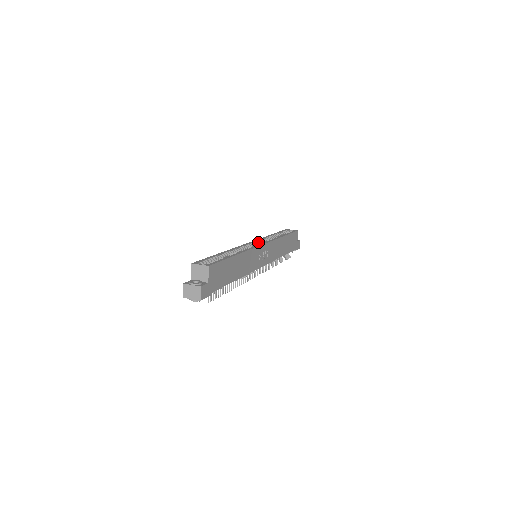
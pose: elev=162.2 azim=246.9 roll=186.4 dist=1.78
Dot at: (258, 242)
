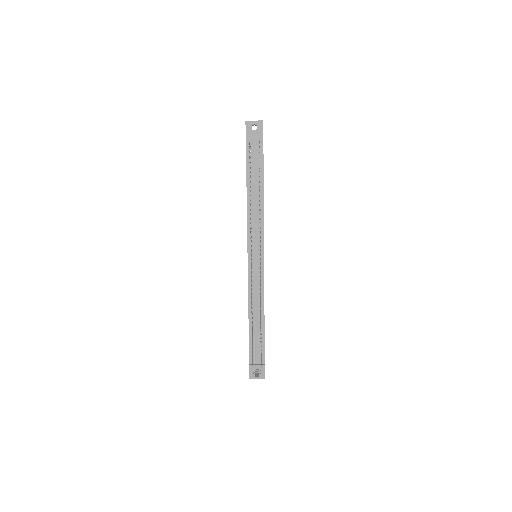
Dot at: occluded
